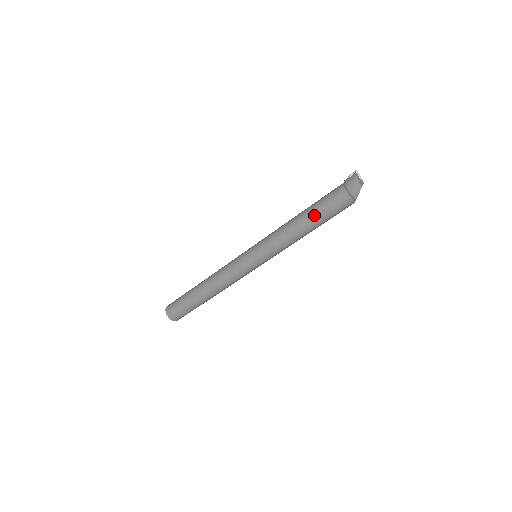
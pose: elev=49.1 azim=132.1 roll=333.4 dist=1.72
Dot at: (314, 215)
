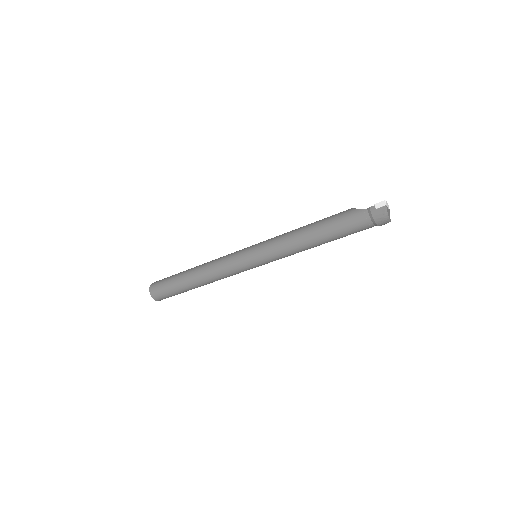
Dot at: (332, 238)
